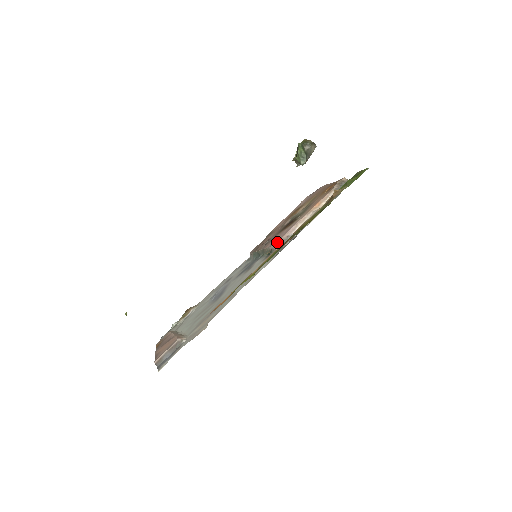
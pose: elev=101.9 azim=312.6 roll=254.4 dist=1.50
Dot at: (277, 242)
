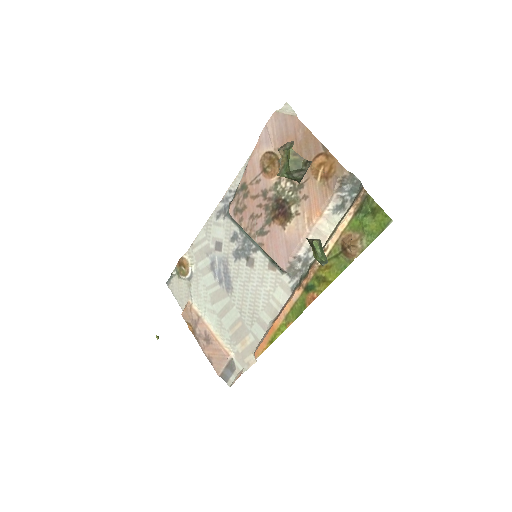
Dot at: (285, 265)
